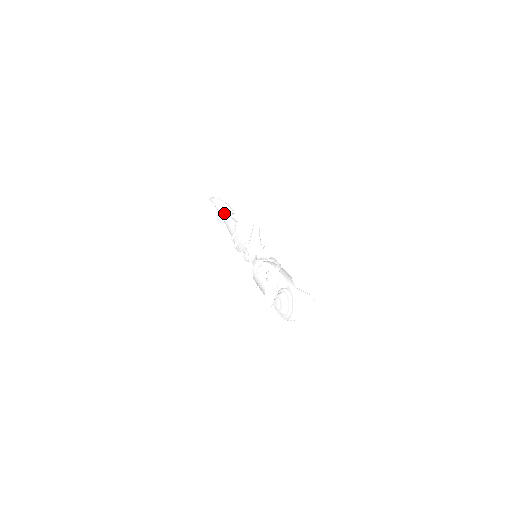
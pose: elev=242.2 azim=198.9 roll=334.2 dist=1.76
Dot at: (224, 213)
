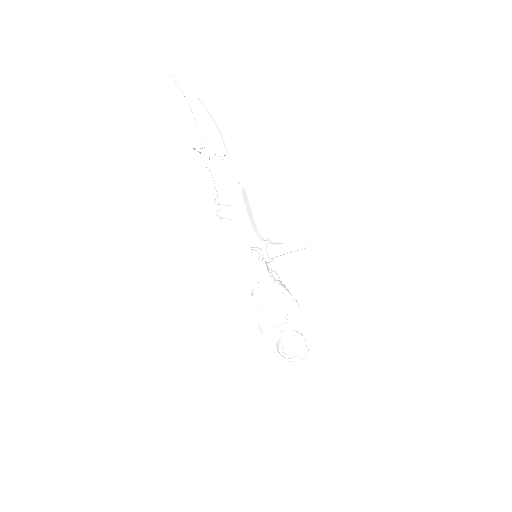
Dot at: (215, 147)
